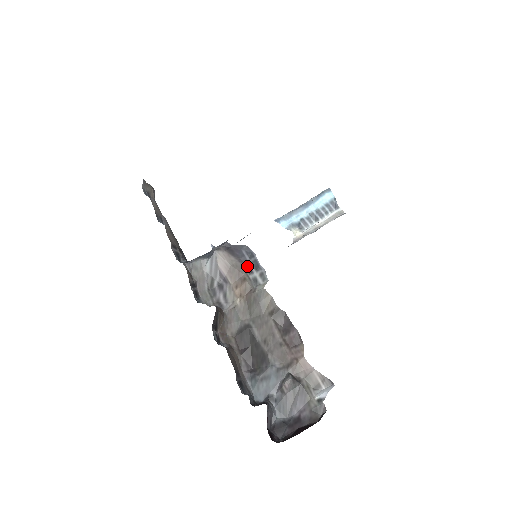
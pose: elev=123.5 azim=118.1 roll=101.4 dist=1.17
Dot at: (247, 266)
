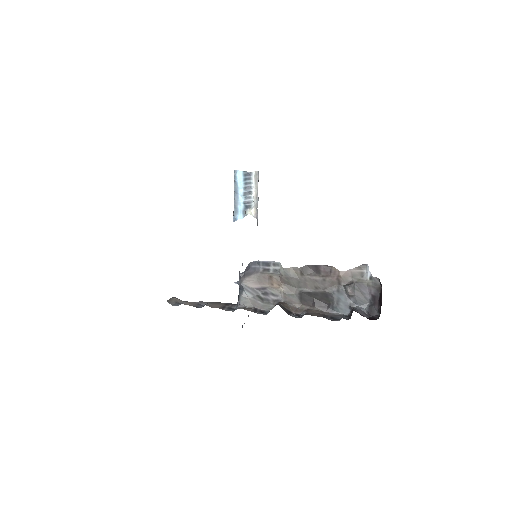
Dot at: (263, 270)
